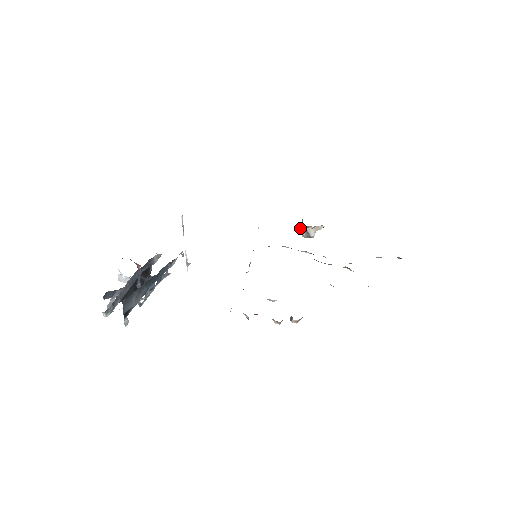
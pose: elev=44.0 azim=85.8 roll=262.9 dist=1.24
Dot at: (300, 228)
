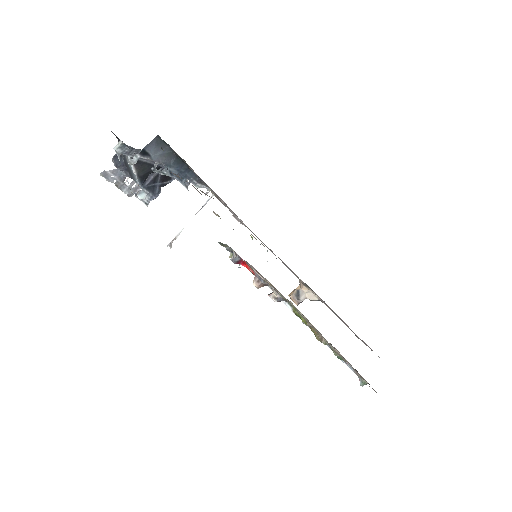
Dot at: (290, 293)
